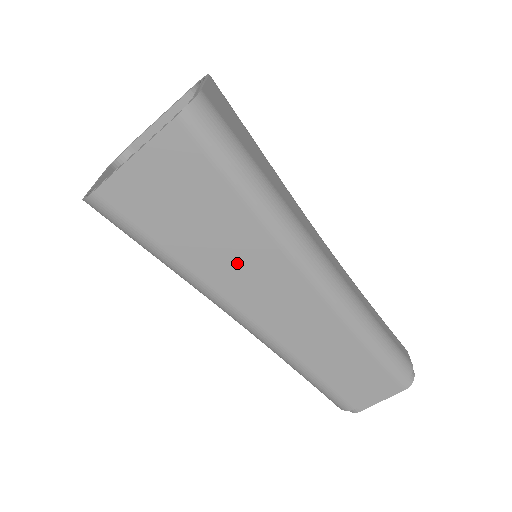
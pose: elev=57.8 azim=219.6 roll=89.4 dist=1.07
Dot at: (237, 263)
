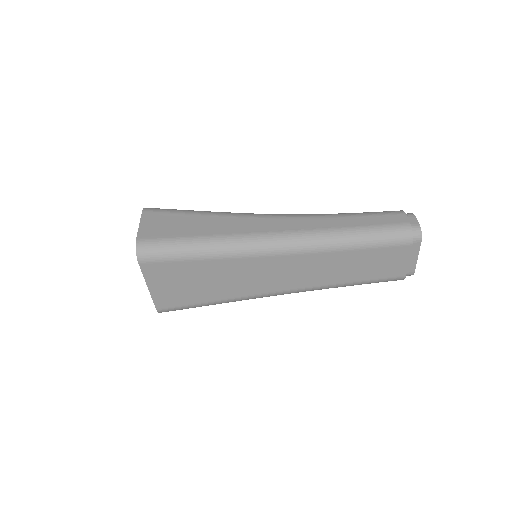
Dot at: (239, 280)
